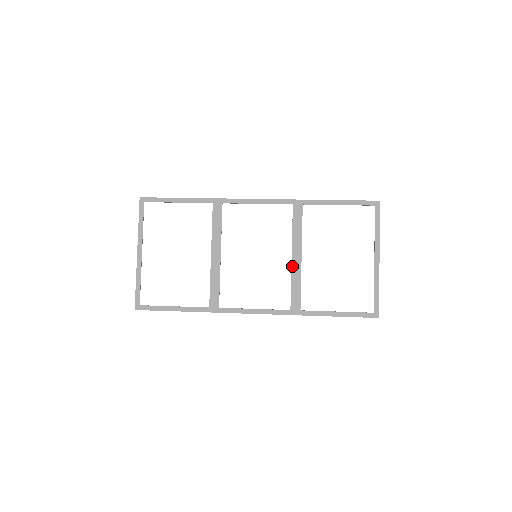
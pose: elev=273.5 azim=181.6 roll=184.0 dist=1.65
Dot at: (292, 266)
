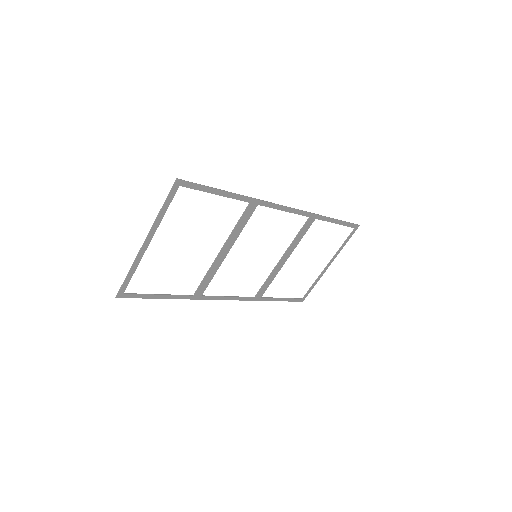
Dot at: (276, 266)
